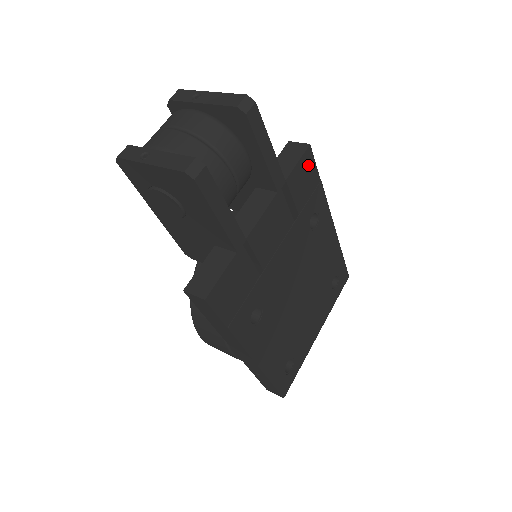
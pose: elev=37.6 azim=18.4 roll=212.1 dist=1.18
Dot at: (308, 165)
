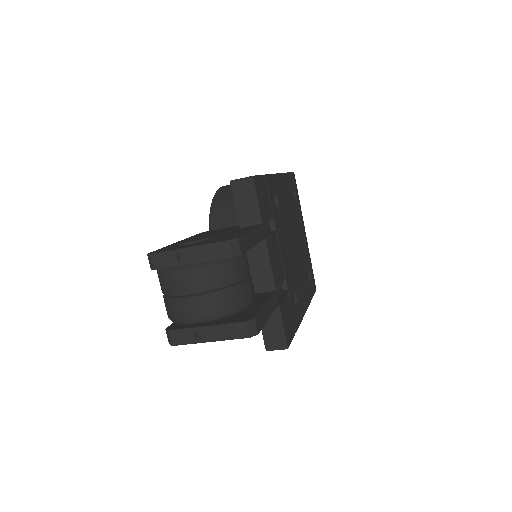
Dot at: (259, 187)
